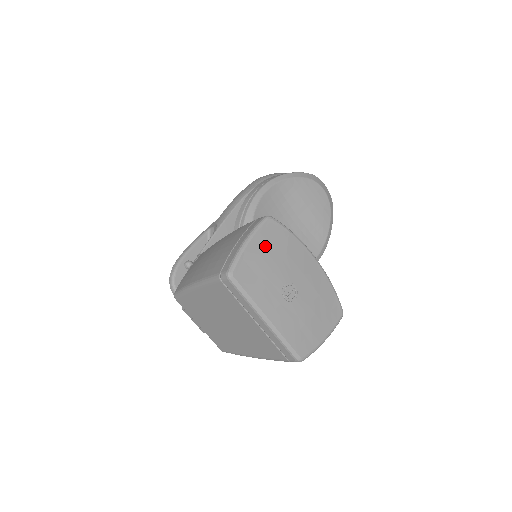
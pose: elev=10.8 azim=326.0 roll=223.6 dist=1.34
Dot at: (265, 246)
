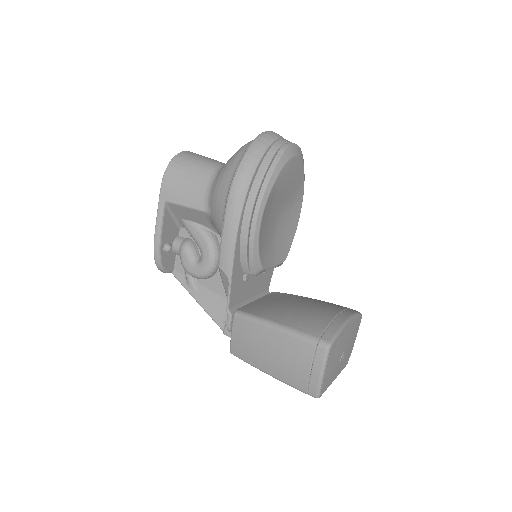
Dot at: (331, 362)
